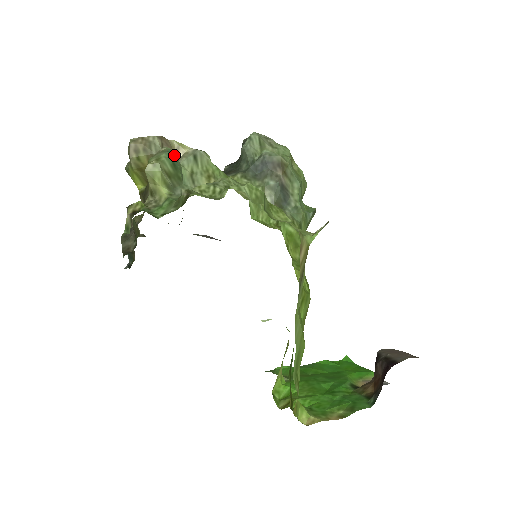
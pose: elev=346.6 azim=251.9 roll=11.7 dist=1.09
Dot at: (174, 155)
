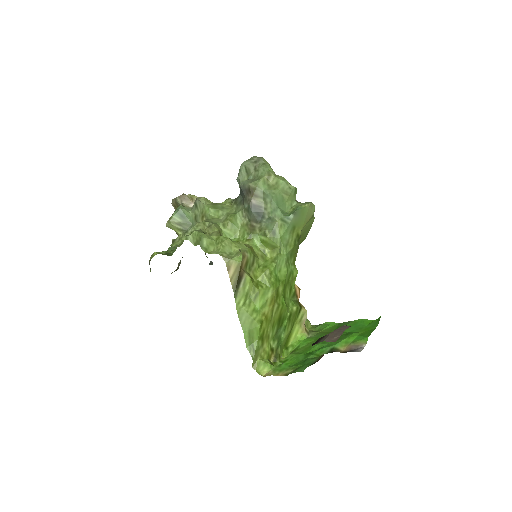
Dot at: (181, 210)
